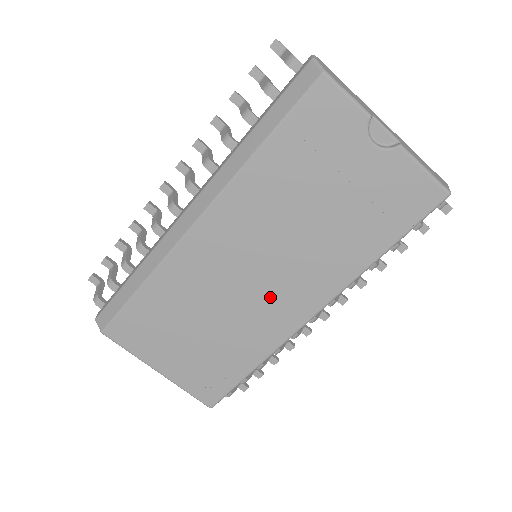
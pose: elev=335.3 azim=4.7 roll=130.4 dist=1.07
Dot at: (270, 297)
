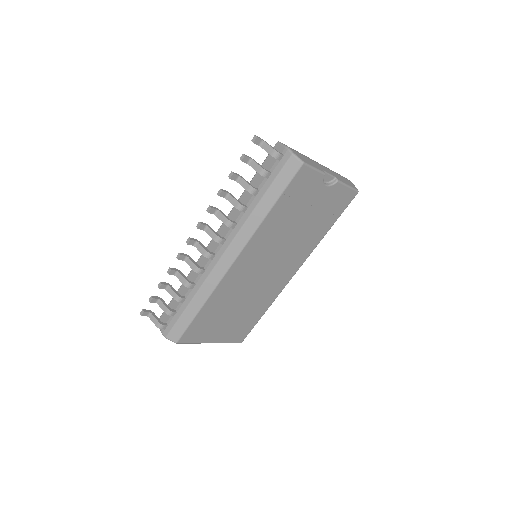
Dot at: (274, 276)
